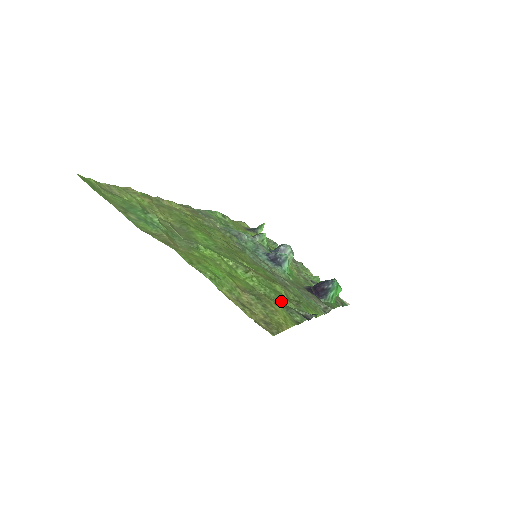
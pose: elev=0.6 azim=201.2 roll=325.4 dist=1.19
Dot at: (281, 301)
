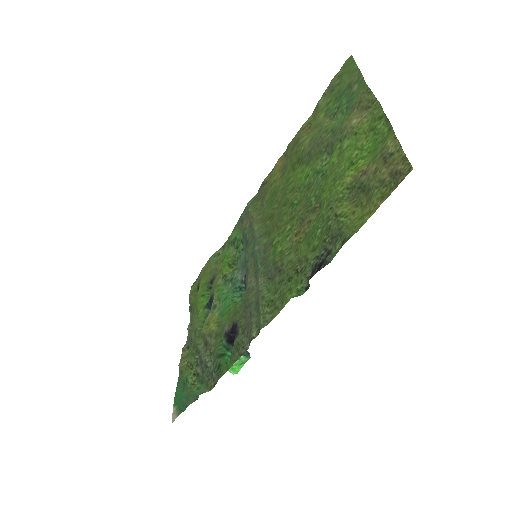
Dot at: (323, 238)
